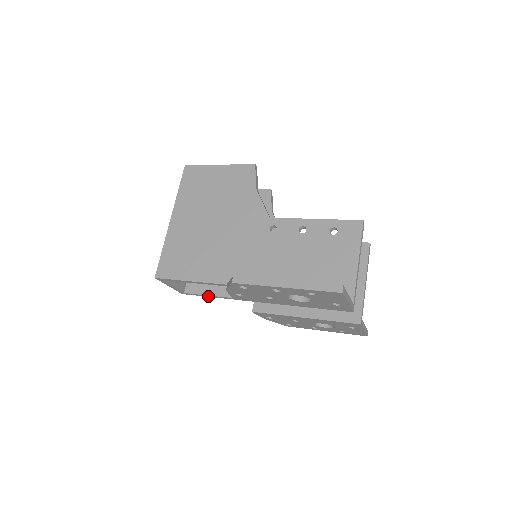
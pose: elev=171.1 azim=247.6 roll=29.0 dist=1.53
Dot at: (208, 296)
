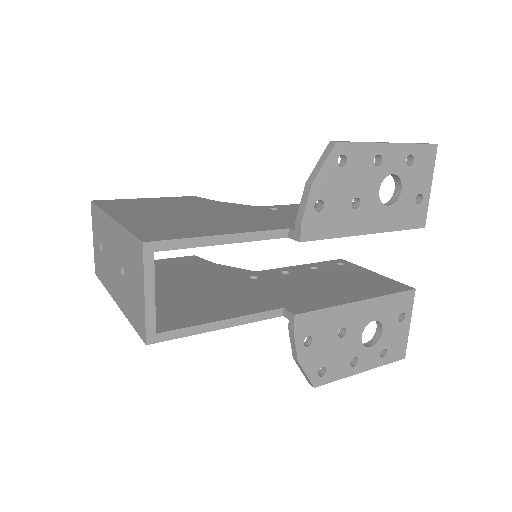
Dot at: (203, 330)
